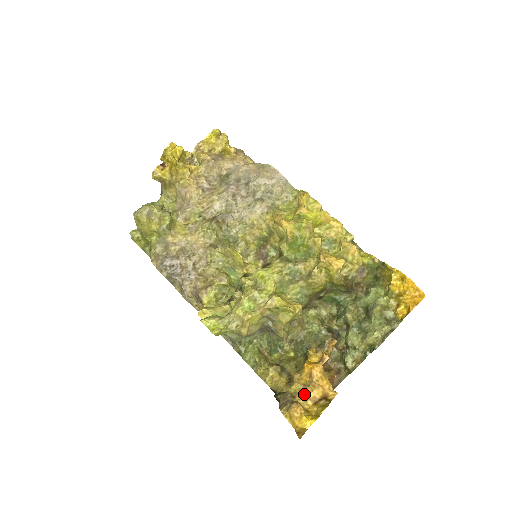
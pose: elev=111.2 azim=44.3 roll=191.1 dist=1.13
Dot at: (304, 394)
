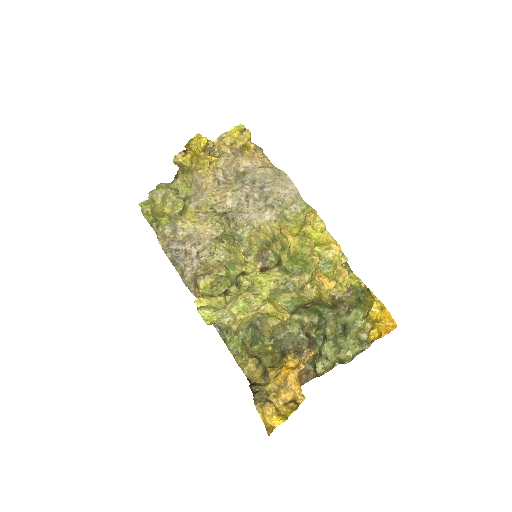
Dot at: (277, 394)
